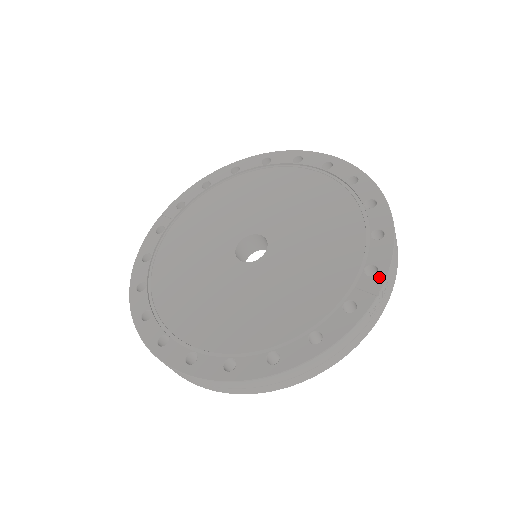
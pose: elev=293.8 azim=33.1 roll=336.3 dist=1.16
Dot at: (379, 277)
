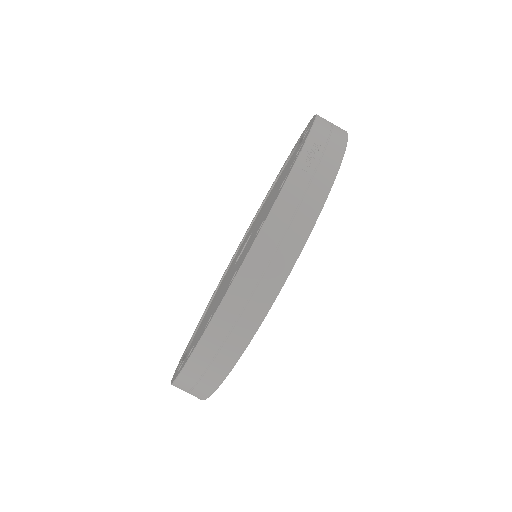
Dot at: occluded
